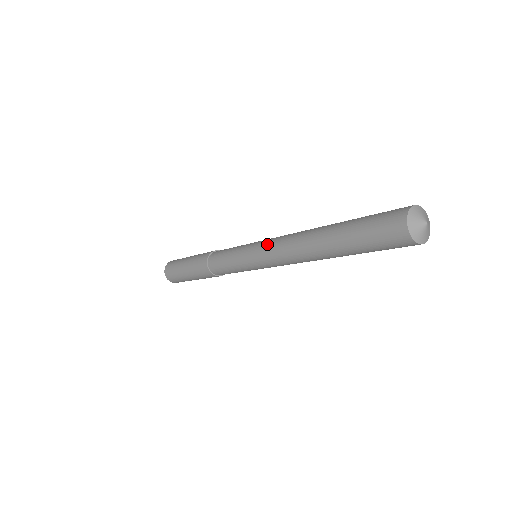
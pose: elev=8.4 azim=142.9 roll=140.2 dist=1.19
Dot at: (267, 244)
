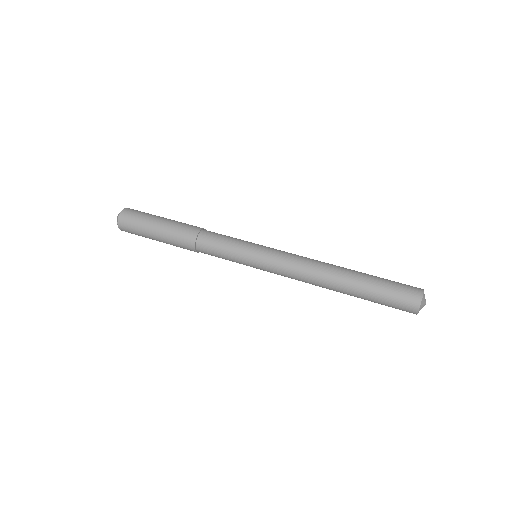
Dot at: (280, 271)
